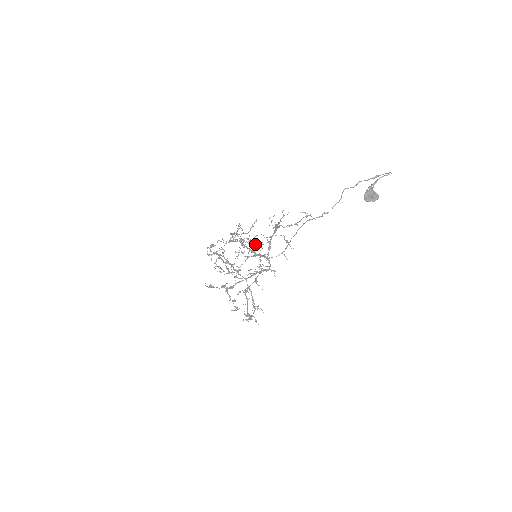
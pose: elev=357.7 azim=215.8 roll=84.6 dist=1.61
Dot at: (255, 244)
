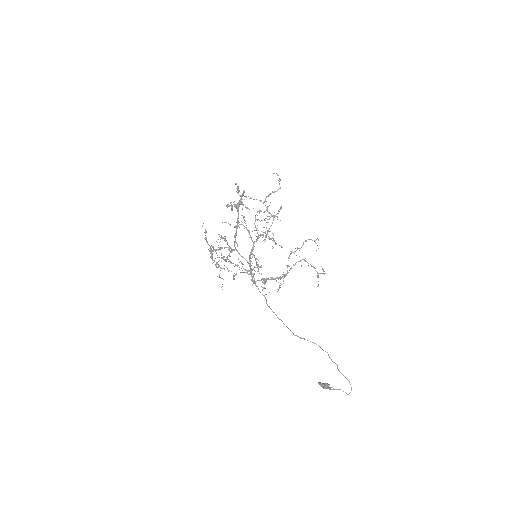
Dot at: occluded
